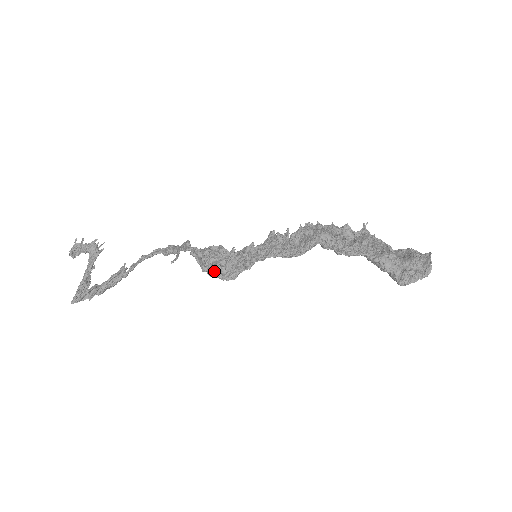
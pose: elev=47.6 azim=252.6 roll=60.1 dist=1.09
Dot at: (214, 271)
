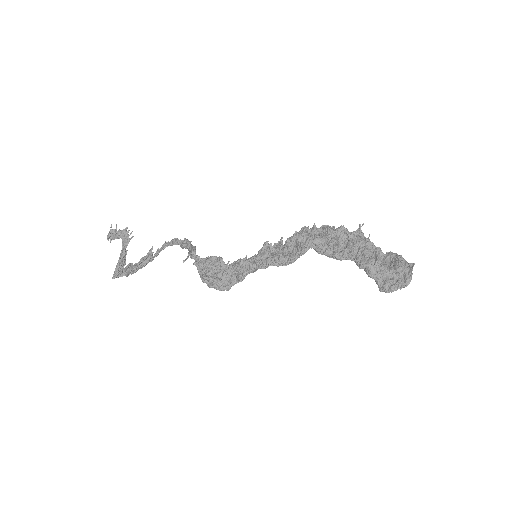
Dot at: (211, 284)
